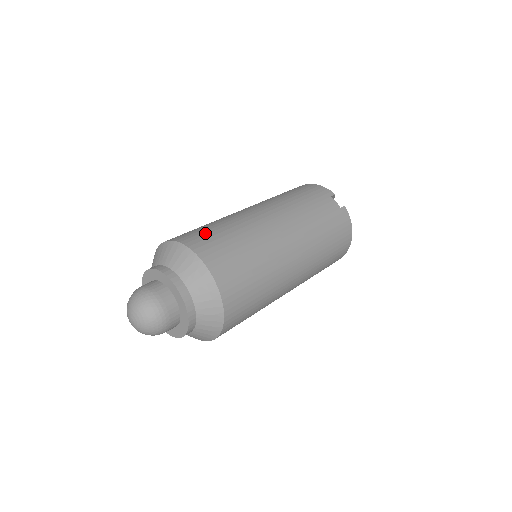
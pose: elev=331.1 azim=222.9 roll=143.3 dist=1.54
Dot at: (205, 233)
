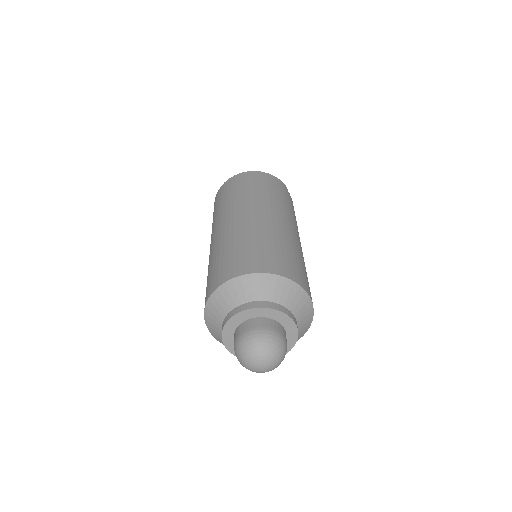
Dot at: (285, 259)
